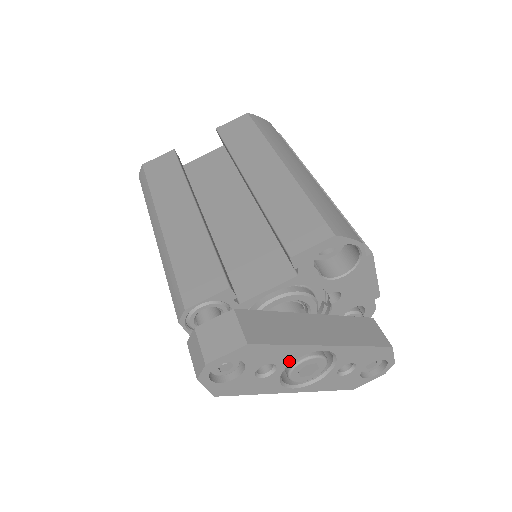
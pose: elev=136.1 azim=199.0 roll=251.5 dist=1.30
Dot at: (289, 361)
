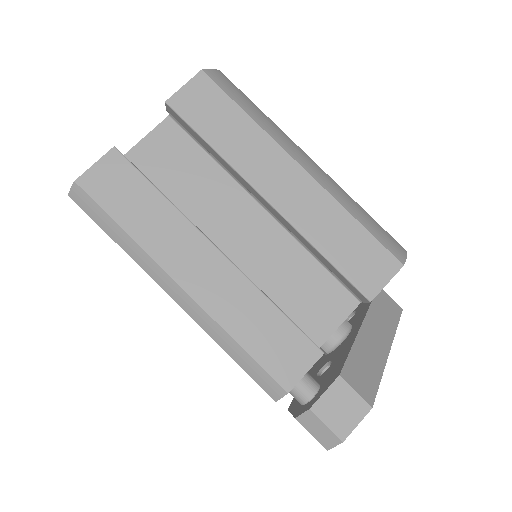
Dot at: occluded
